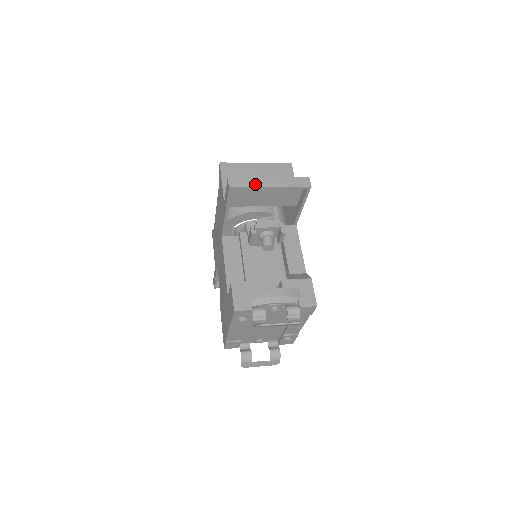
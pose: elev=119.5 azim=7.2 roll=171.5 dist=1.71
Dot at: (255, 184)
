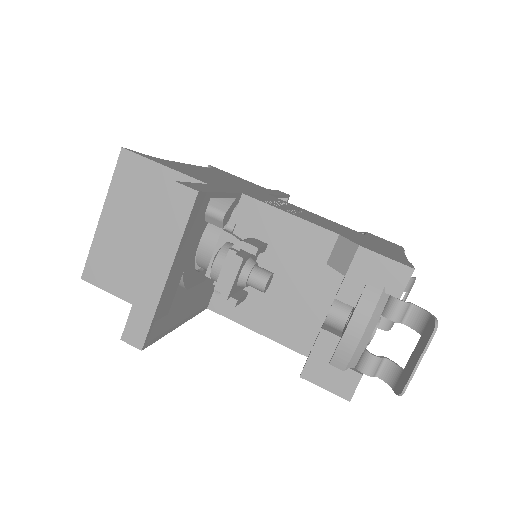
Dot at: (152, 301)
